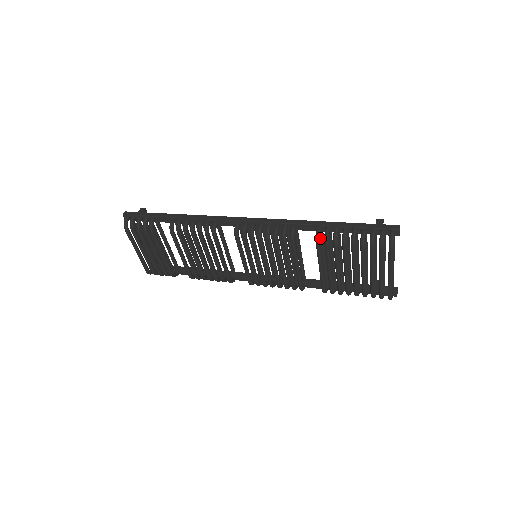
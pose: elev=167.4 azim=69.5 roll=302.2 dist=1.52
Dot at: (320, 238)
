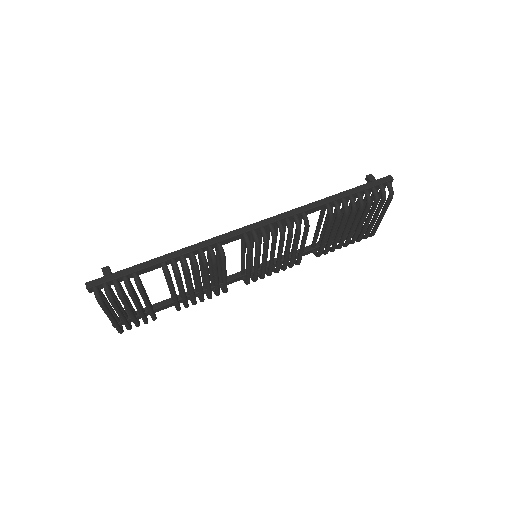
Dot at: (323, 213)
